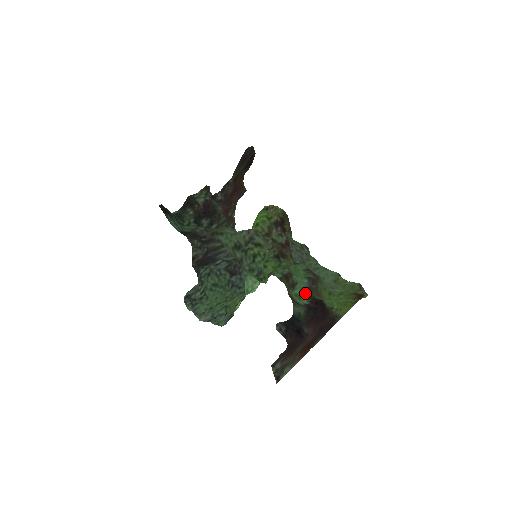
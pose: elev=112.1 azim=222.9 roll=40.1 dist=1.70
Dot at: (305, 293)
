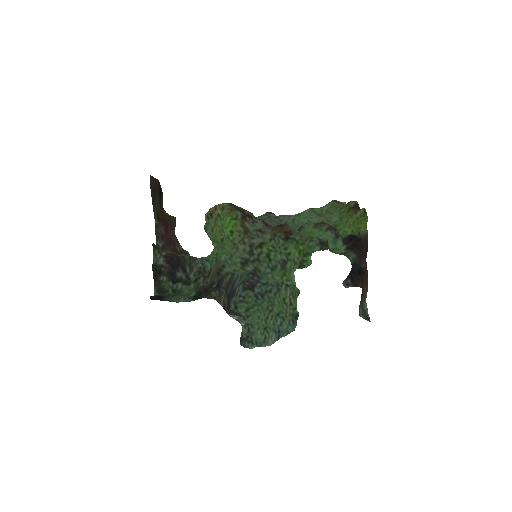
Dot at: (337, 242)
